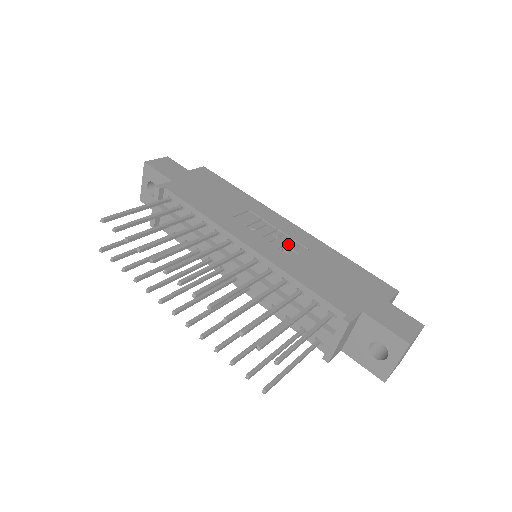
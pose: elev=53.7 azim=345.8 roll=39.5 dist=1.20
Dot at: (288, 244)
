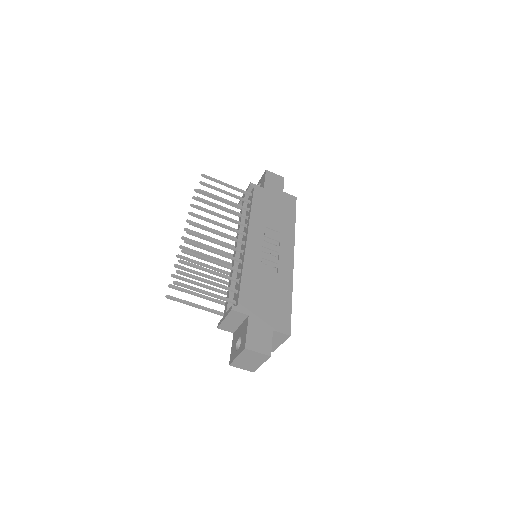
Dot at: (271, 262)
